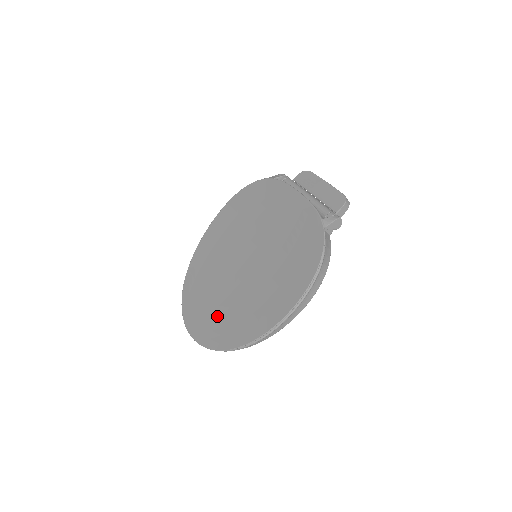
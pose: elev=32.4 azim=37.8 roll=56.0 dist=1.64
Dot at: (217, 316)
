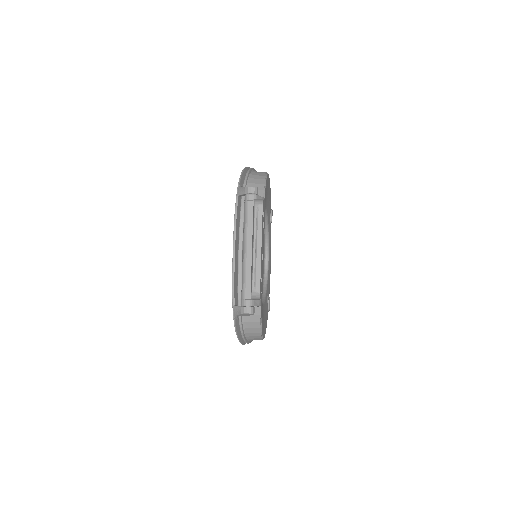
Dot at: occluded
